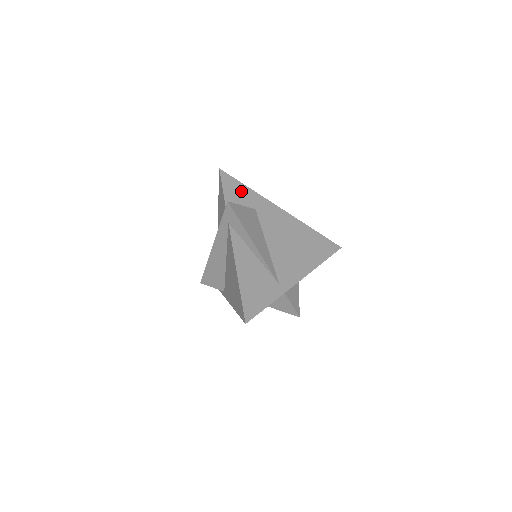
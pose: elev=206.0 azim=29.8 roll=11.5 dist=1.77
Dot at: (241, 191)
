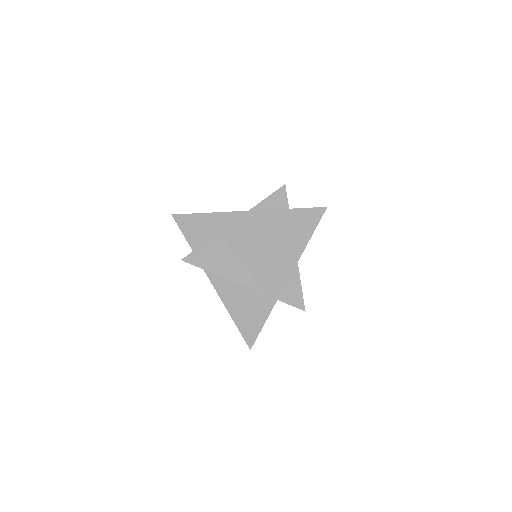
Dot at: (199, 223)
